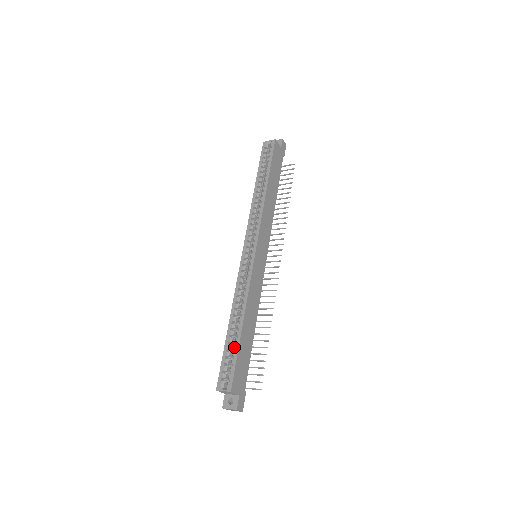
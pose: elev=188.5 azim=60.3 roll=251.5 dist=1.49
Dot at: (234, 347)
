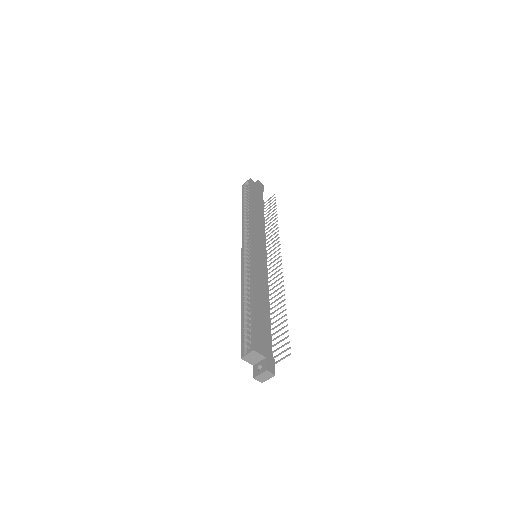
Dot at: (249, 317)
